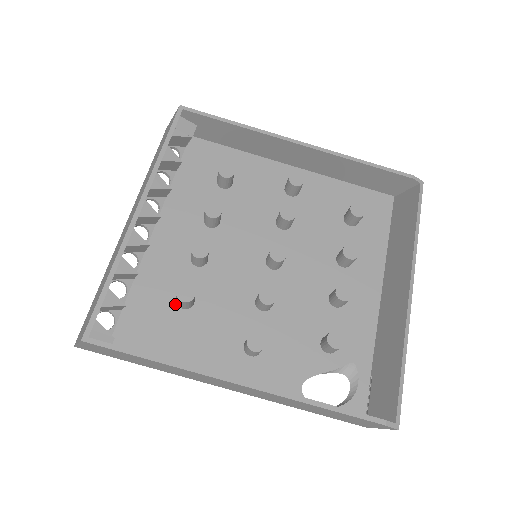
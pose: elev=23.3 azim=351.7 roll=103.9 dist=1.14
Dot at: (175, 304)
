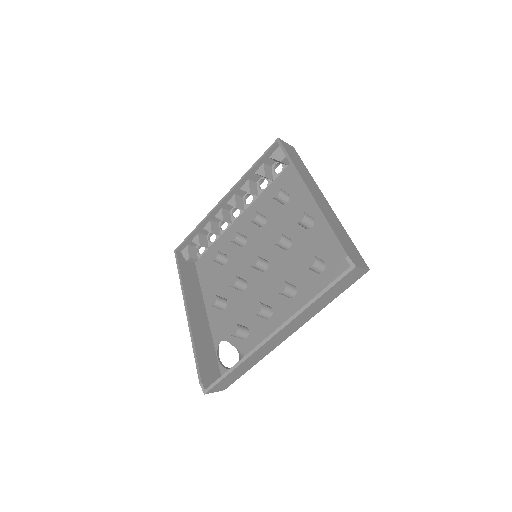
Dot at: occluded
